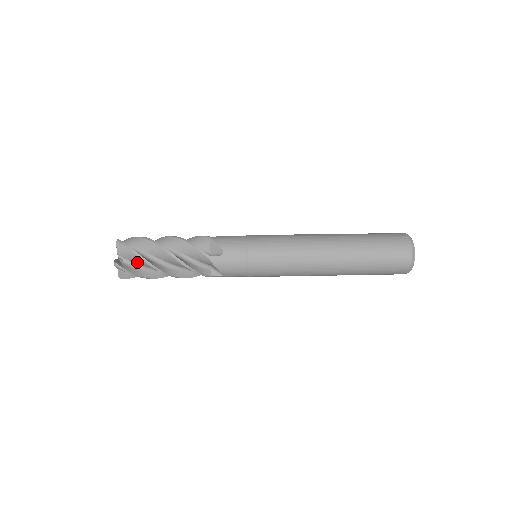
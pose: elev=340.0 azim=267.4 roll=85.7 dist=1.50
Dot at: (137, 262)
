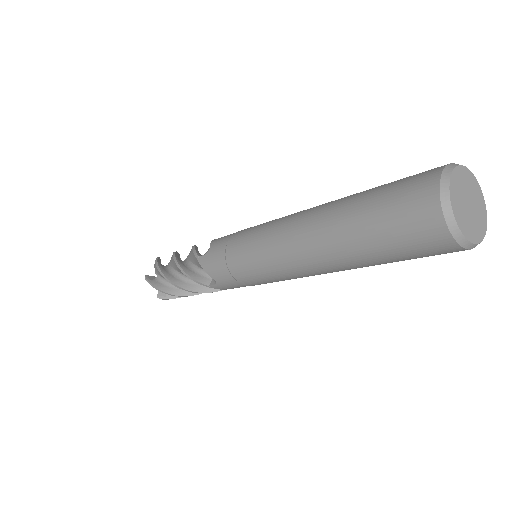
Dot at: (161, 276)
